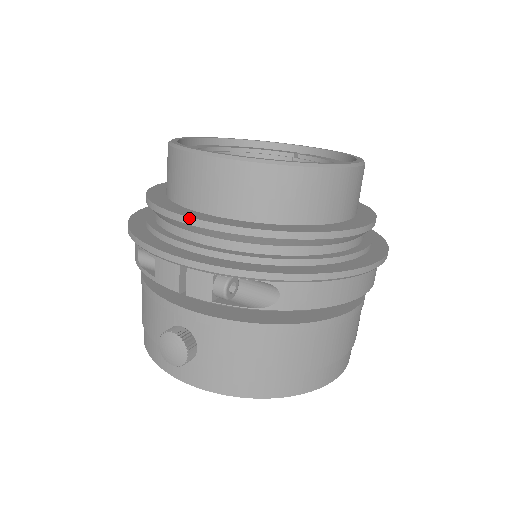
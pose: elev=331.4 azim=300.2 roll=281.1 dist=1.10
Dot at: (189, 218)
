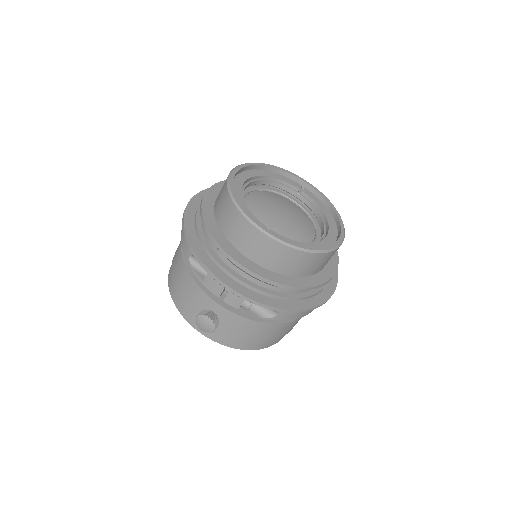
Dot at: (240, 264)
